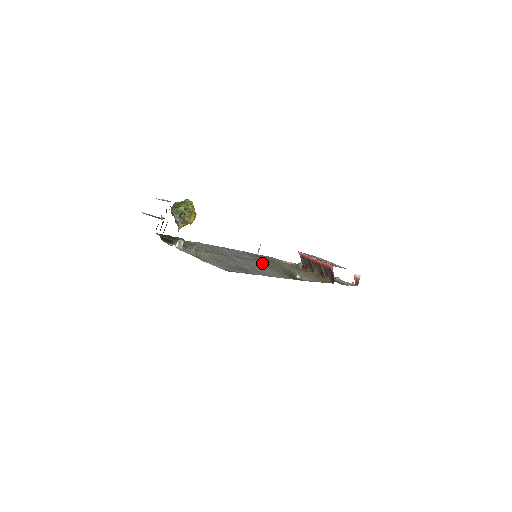
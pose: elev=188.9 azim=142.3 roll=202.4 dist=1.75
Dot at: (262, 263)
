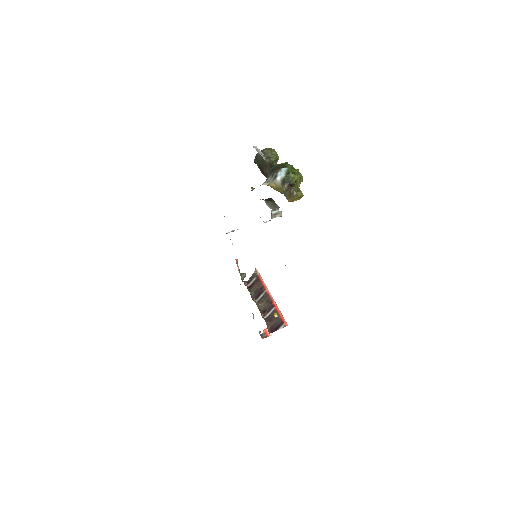
Dot at: occluded
